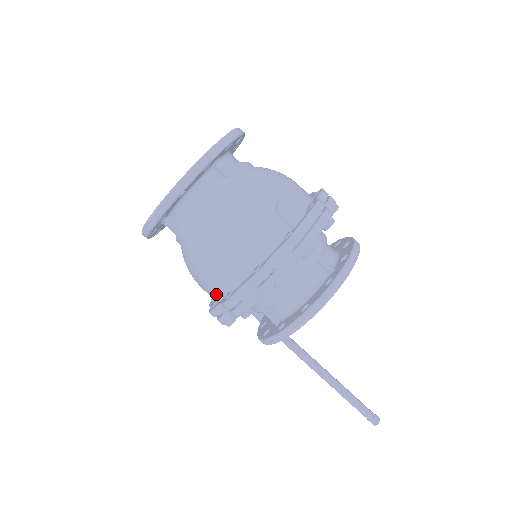
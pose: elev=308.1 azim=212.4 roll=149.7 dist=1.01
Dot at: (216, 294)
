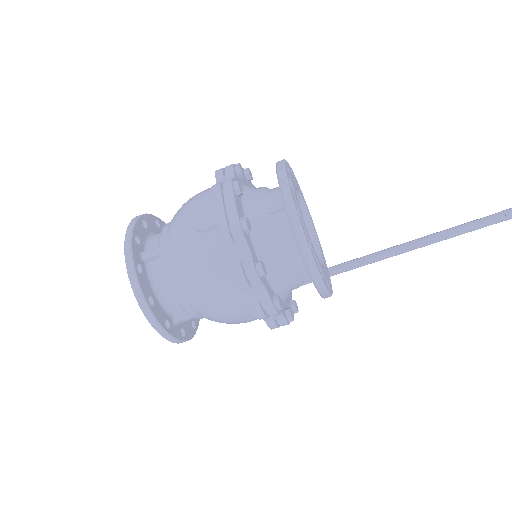
Dot at: (255, 316)
